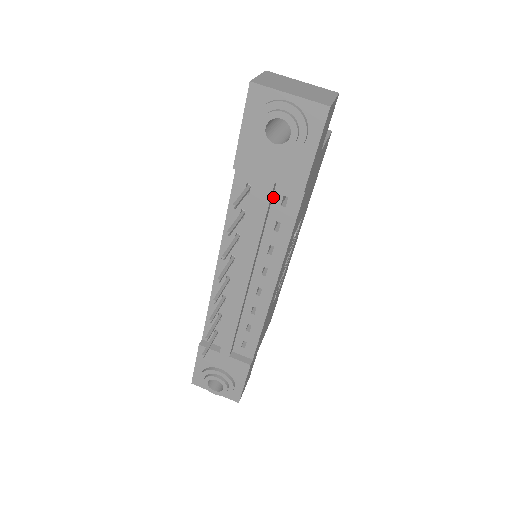
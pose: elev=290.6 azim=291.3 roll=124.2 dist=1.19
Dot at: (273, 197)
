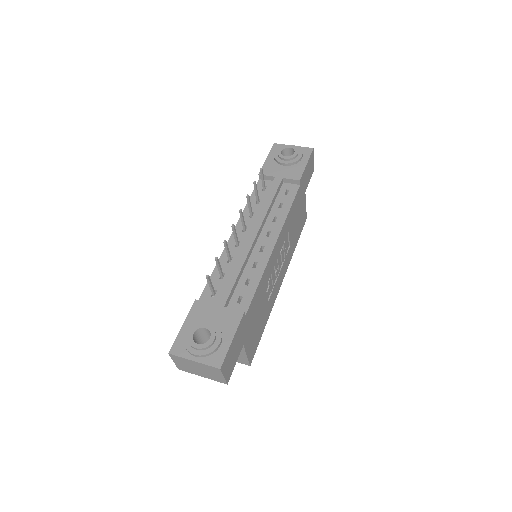
Dot at: (280, 191)
